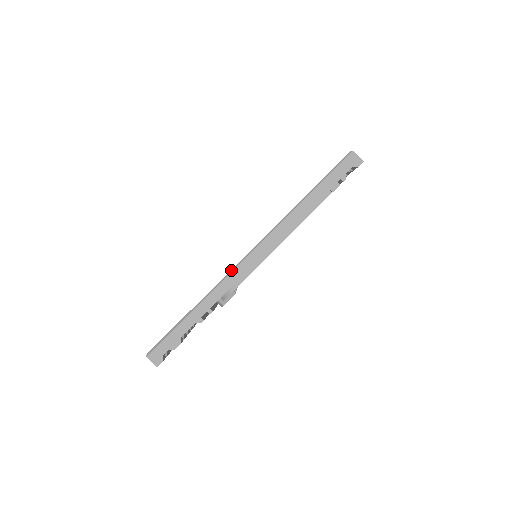
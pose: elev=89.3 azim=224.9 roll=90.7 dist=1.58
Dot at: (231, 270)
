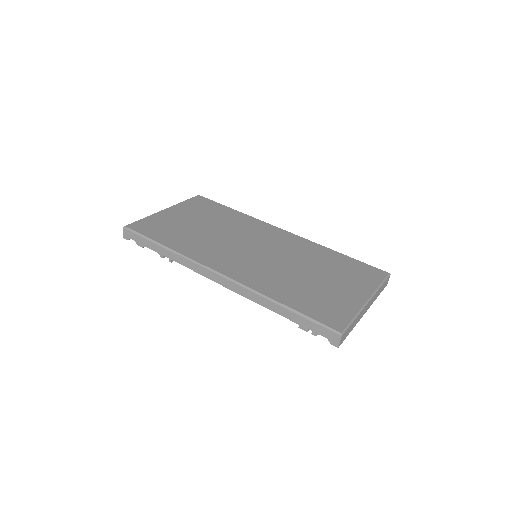
Dot at: (201, 264)
